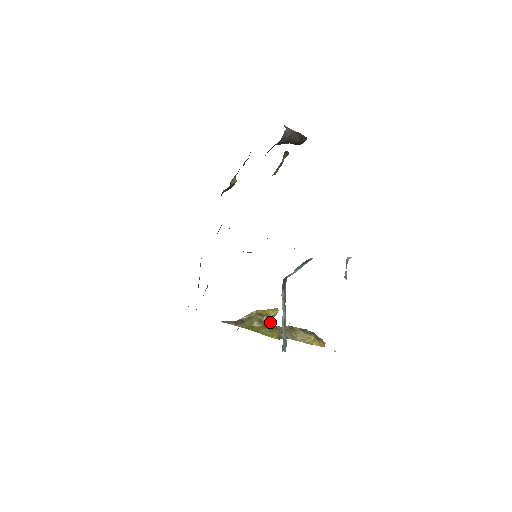
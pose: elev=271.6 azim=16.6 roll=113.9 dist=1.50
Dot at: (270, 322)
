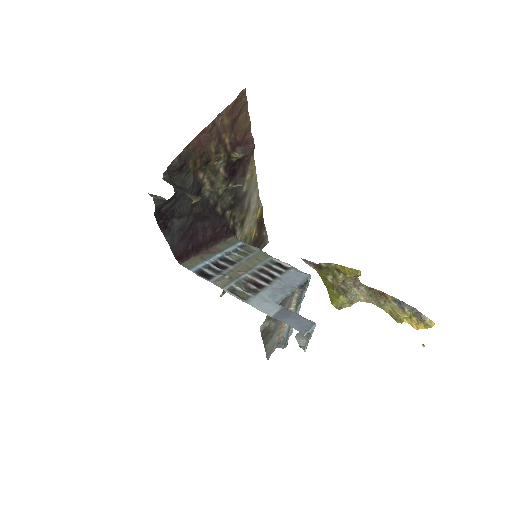
Dot at: (350, 280)
